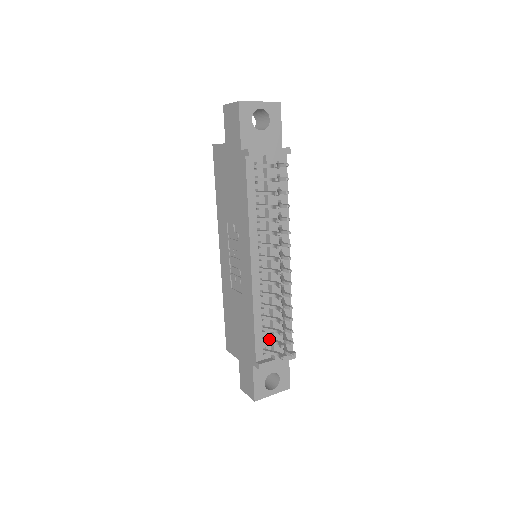
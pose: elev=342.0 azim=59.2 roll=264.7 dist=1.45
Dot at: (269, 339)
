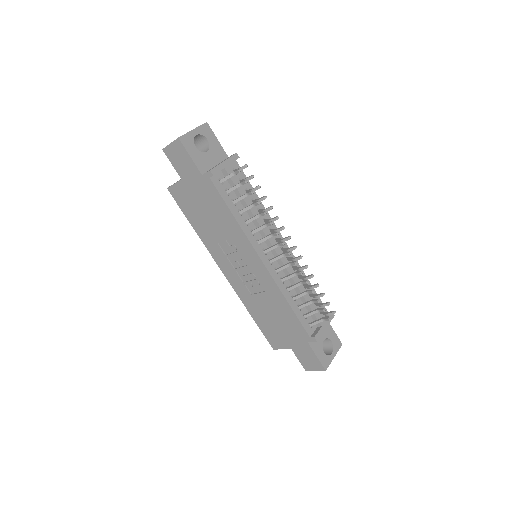
Dot at: (309, 313)
